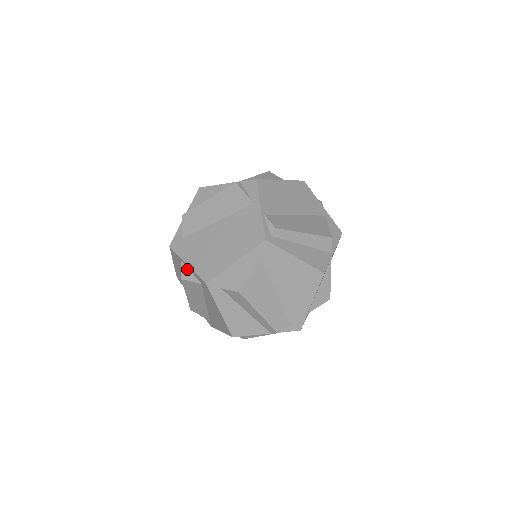
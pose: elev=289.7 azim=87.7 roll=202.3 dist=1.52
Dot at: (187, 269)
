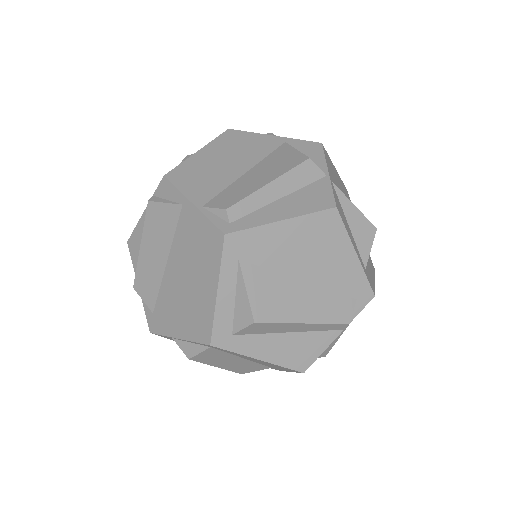
Dot at: (184, 343)
